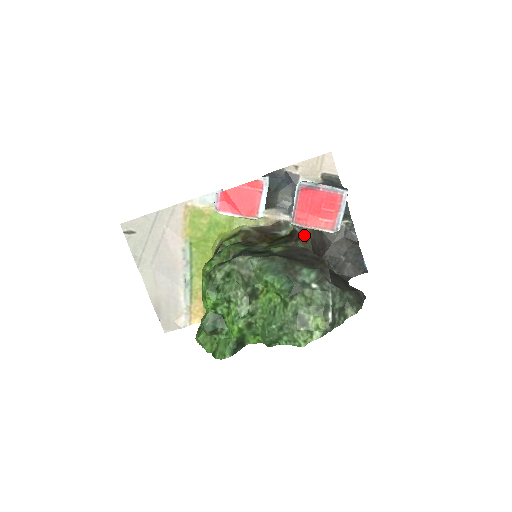
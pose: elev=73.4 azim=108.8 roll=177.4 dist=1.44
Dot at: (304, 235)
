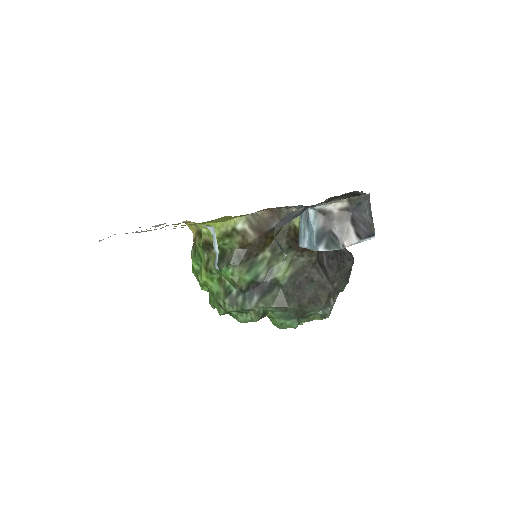
Dot at: occluded
